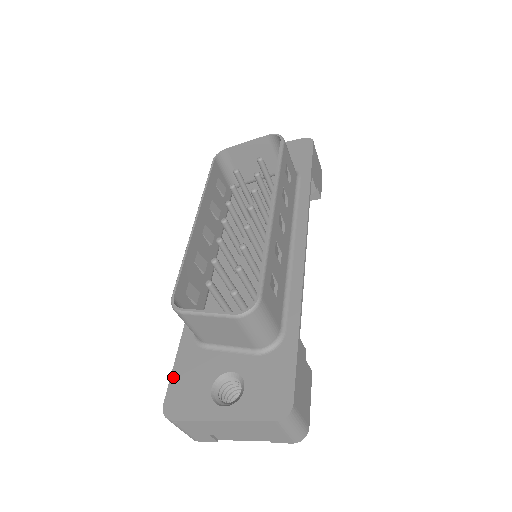
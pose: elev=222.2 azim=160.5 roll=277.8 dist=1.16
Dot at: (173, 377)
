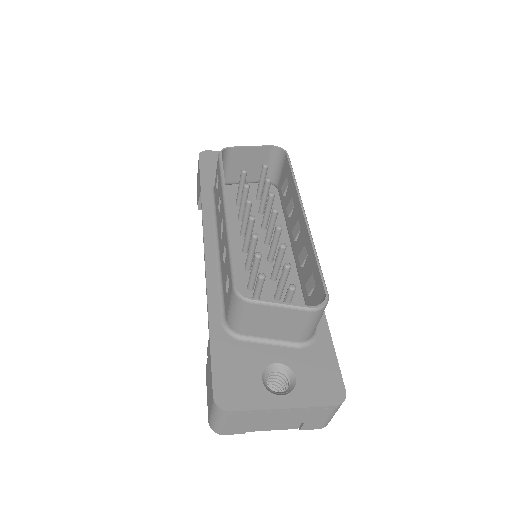
Dot at: (215, 368)
